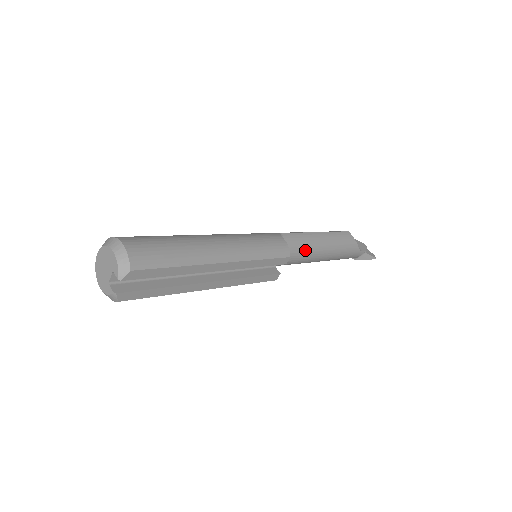
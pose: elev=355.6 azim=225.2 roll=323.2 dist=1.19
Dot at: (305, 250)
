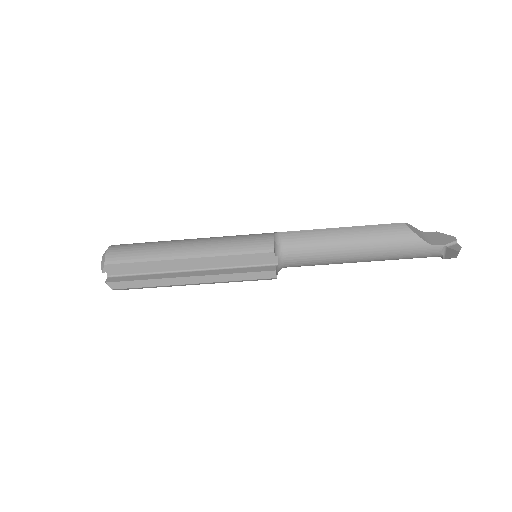
Dot at: (318, 247)
